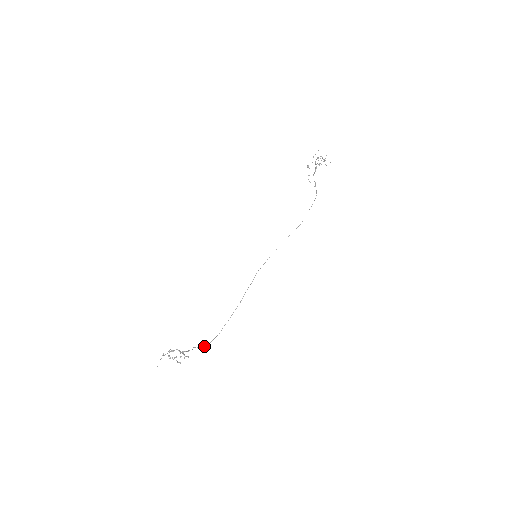
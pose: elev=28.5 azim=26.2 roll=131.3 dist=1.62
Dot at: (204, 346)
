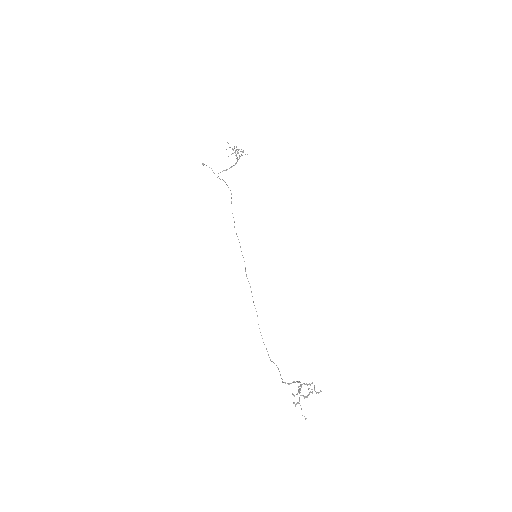
Dot at: occluded
